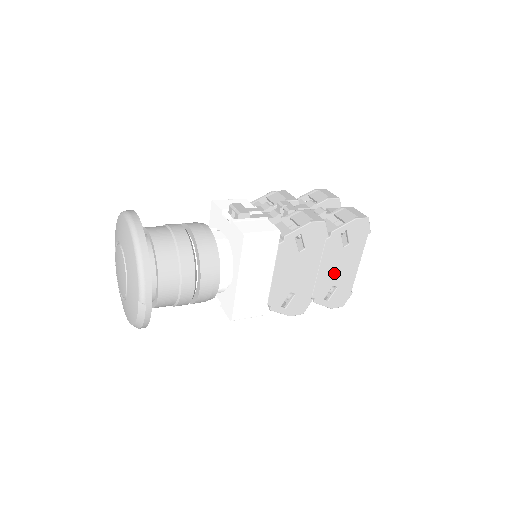
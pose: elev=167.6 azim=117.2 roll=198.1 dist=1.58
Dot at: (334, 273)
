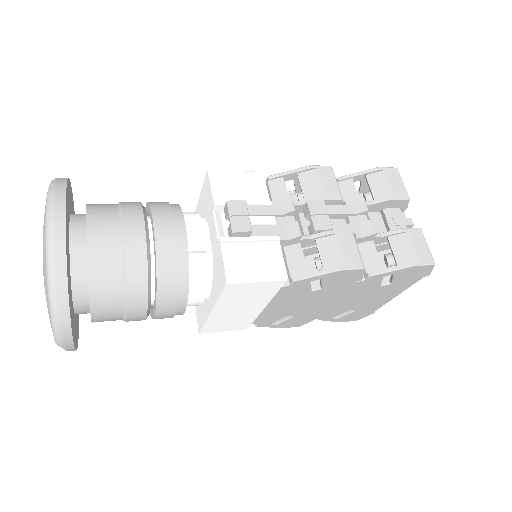
Dot at: (356, 302)
